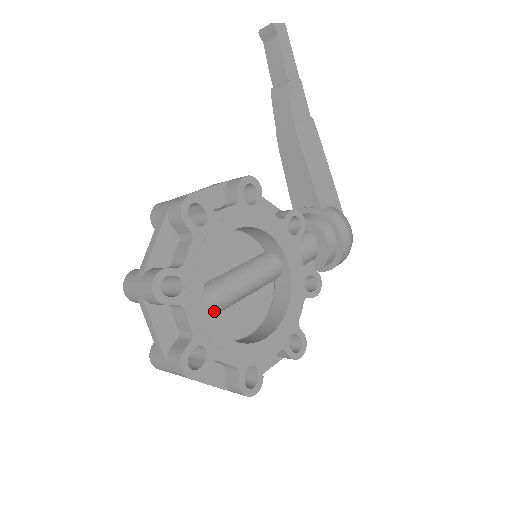
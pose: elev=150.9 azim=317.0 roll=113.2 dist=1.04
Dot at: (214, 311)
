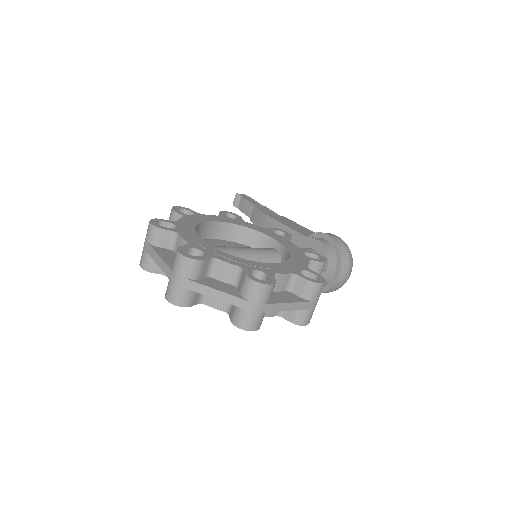
Dot at: occluded
